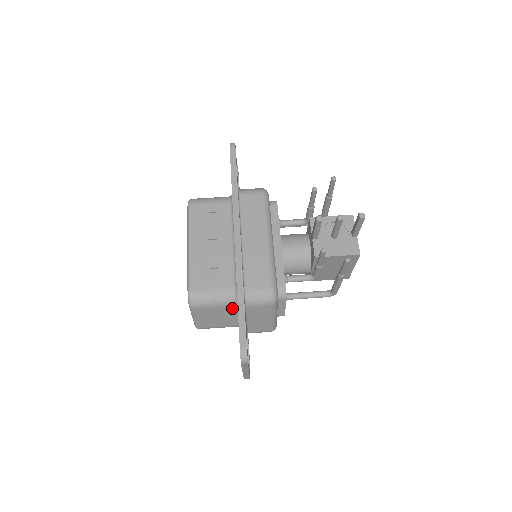
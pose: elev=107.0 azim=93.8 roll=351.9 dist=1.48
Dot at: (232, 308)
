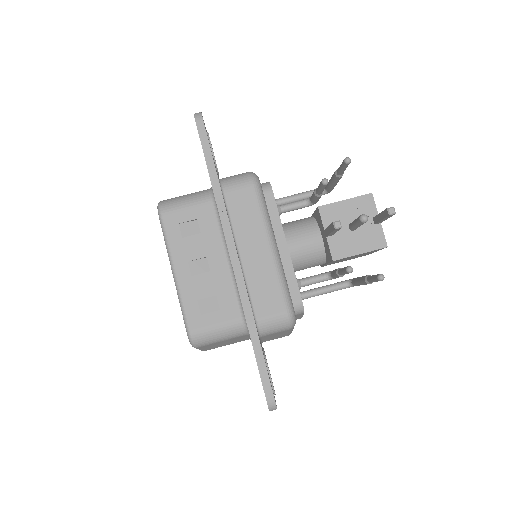
Dot at: (243, 336)
